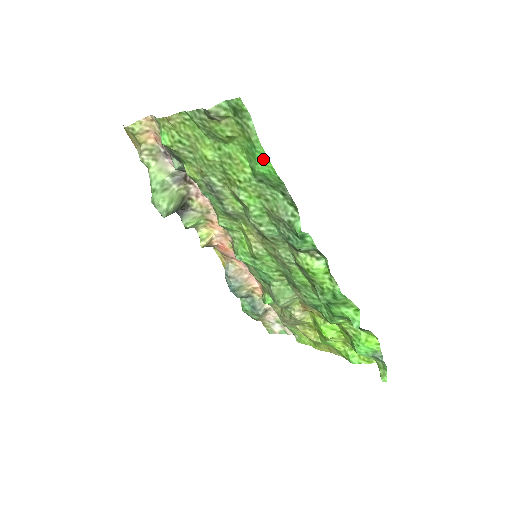
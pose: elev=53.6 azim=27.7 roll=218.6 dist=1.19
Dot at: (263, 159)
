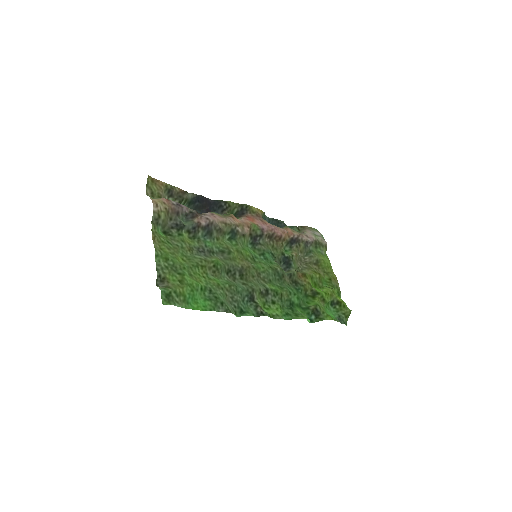
Dot at: (196, 306)
